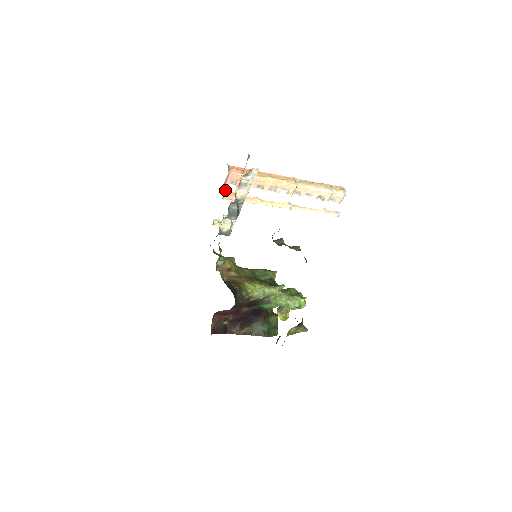
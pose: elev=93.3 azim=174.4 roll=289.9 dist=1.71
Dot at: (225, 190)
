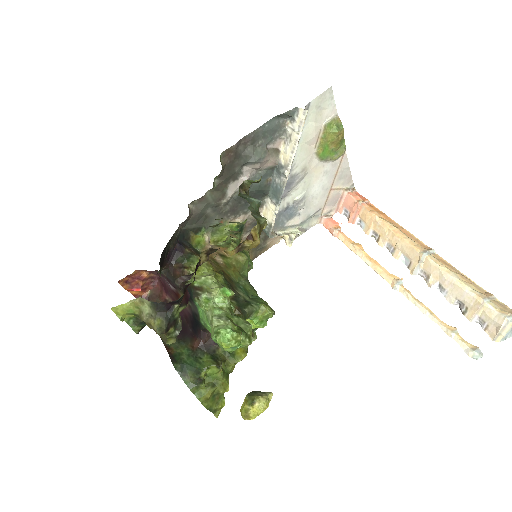
Dot at: occluded
